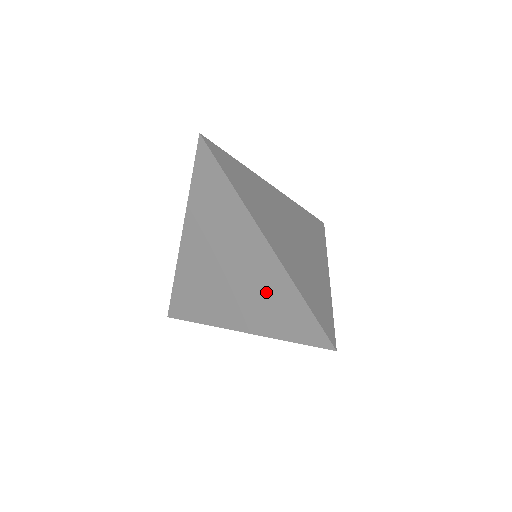
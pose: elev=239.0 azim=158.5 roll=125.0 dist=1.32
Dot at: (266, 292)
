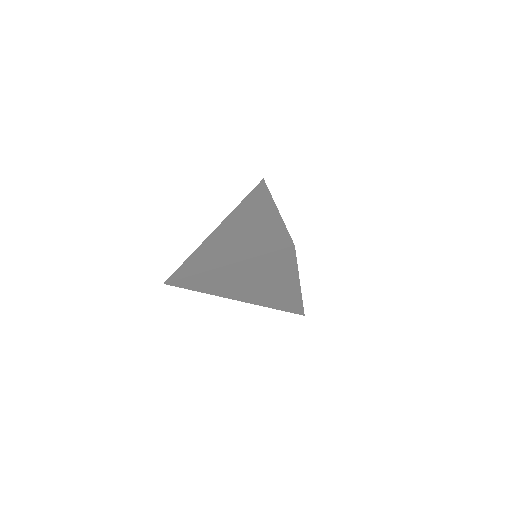
Dot at: (260, 233)
